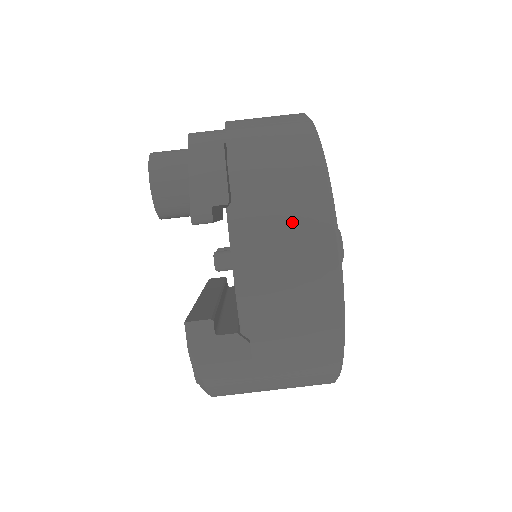
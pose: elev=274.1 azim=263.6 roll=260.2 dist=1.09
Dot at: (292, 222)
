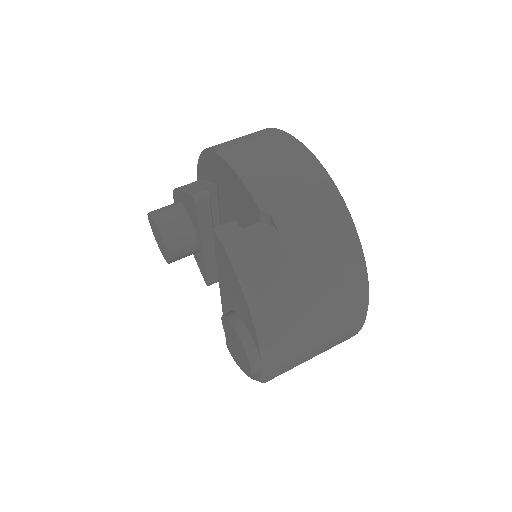
Dot at: (263, 142)
